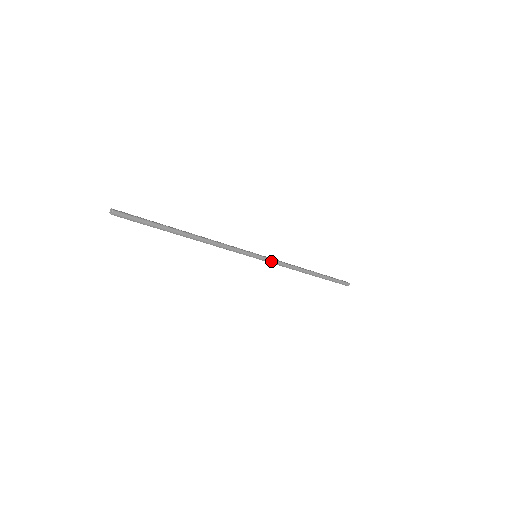
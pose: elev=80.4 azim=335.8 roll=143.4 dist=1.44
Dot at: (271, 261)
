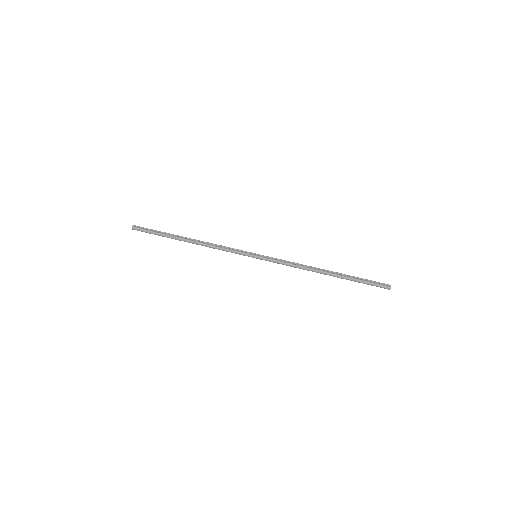
Dot at: (272, 261)
